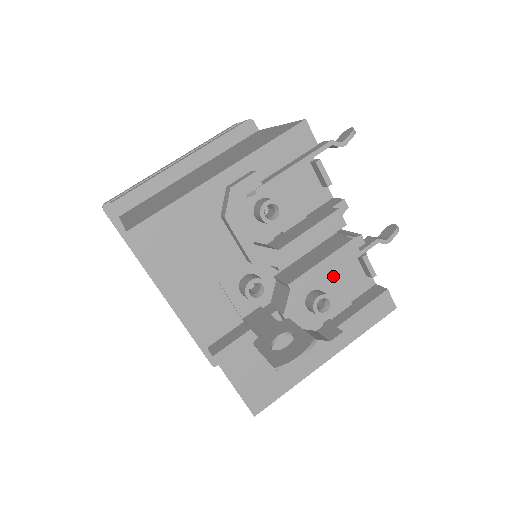
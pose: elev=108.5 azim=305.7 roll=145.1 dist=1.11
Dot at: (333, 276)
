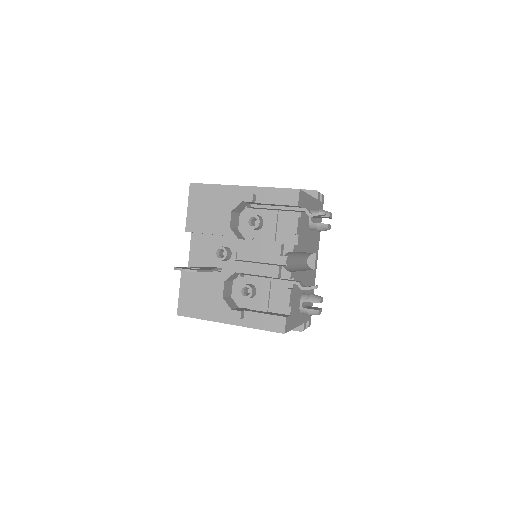
Dot at: (267, 286)
